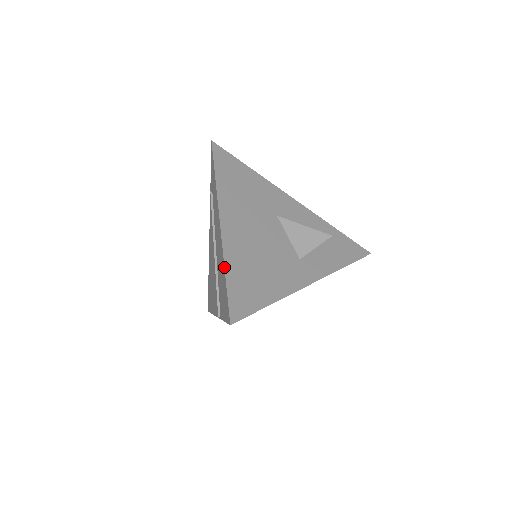
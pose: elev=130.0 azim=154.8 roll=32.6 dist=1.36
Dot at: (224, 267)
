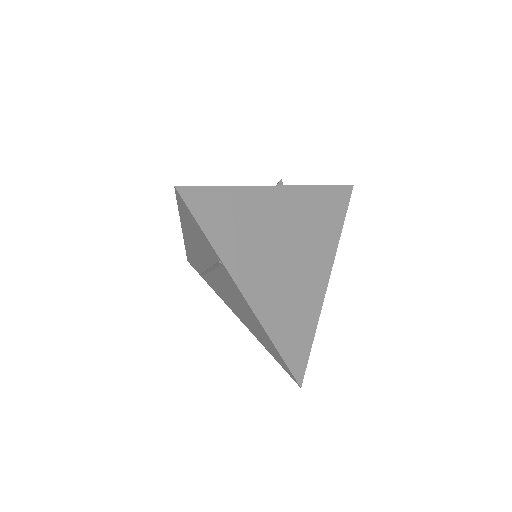
Dot at: occluded
